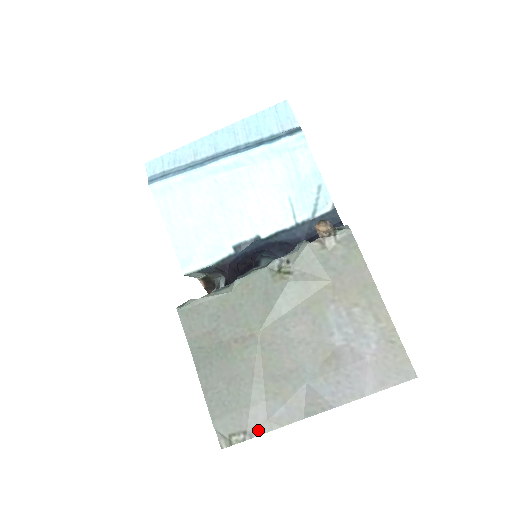
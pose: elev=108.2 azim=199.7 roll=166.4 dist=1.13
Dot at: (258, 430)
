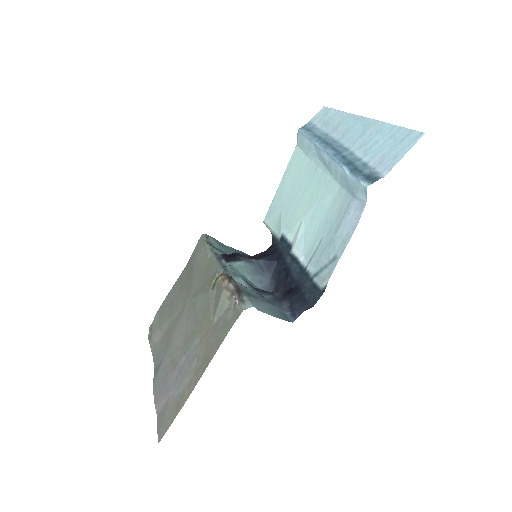
Dot at: (152, 343)
